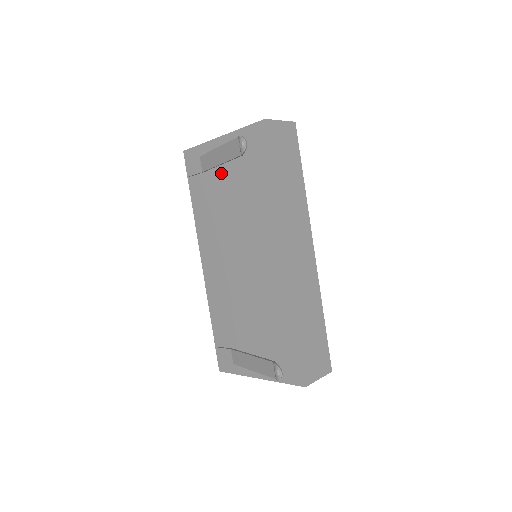
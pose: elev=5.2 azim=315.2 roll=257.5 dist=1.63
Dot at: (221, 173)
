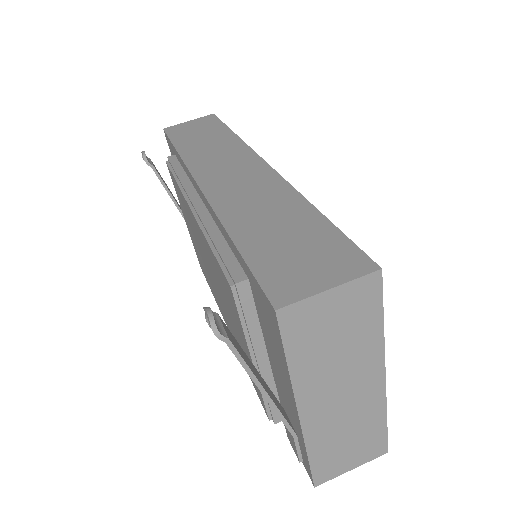
Dot at: occluded
